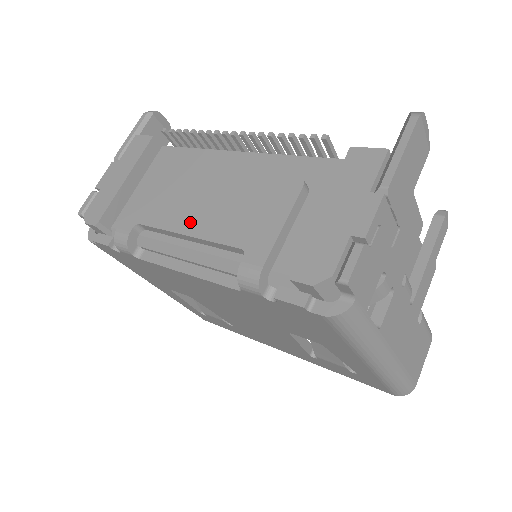
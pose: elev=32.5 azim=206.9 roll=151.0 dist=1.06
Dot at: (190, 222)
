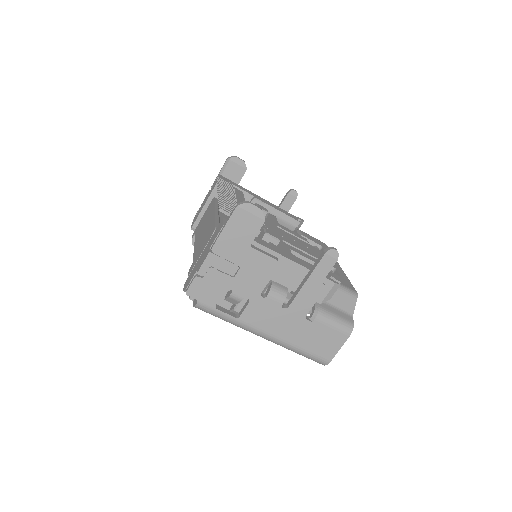
Dot at: (197, 240)
